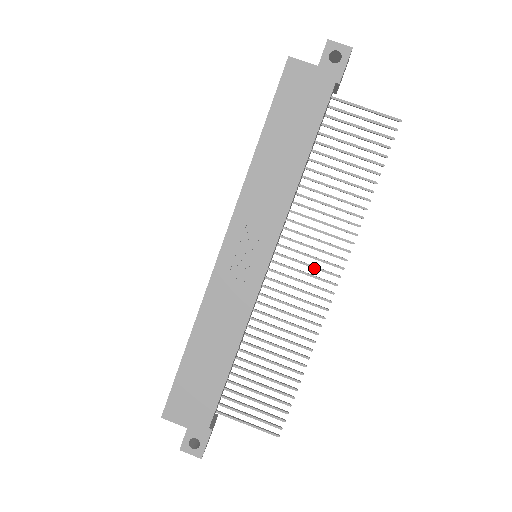
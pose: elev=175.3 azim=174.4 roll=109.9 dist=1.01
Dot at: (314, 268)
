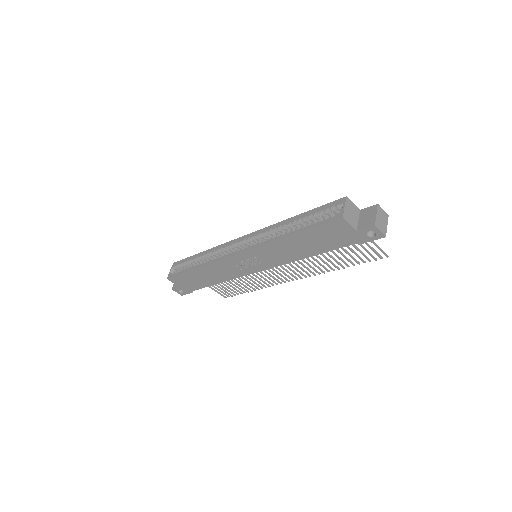
Dot at: (286, 271)
